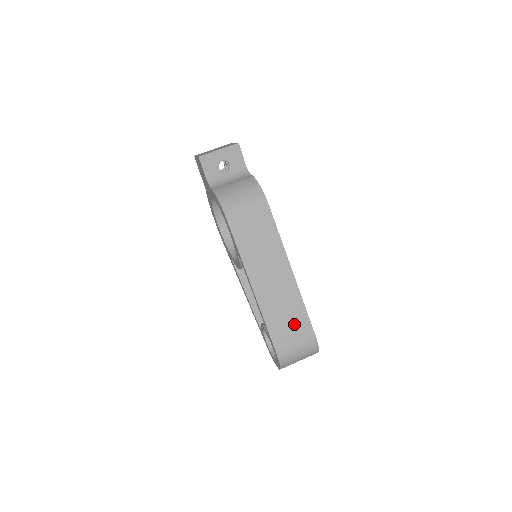
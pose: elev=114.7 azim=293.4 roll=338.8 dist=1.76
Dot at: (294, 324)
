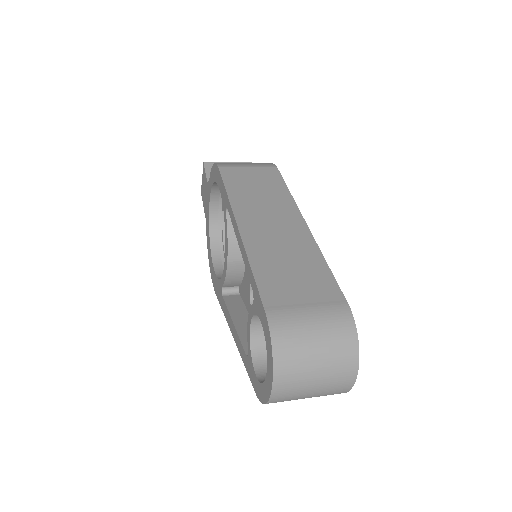
Dot at: (305, 280)
